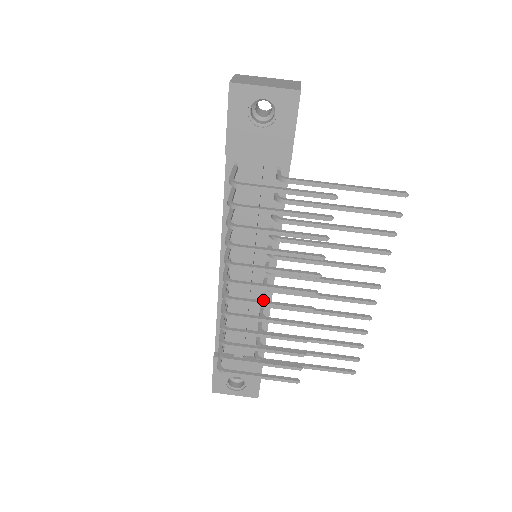
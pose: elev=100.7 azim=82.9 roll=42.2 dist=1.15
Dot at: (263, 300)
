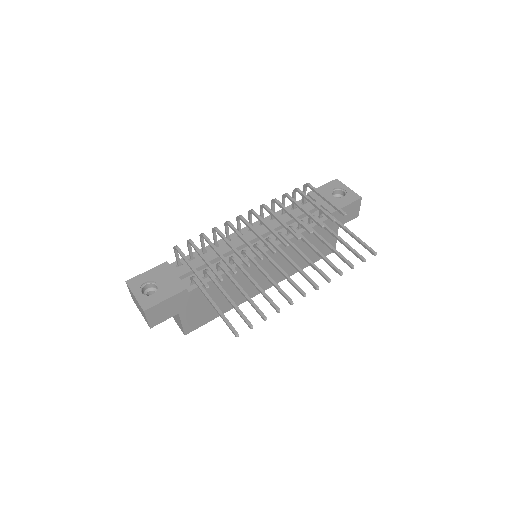
Dot at: (255, 231)
